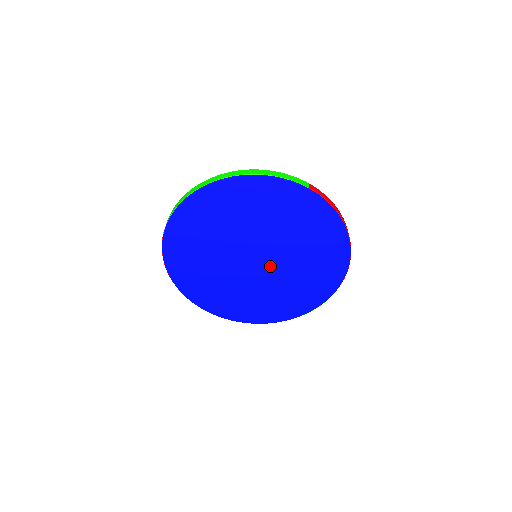
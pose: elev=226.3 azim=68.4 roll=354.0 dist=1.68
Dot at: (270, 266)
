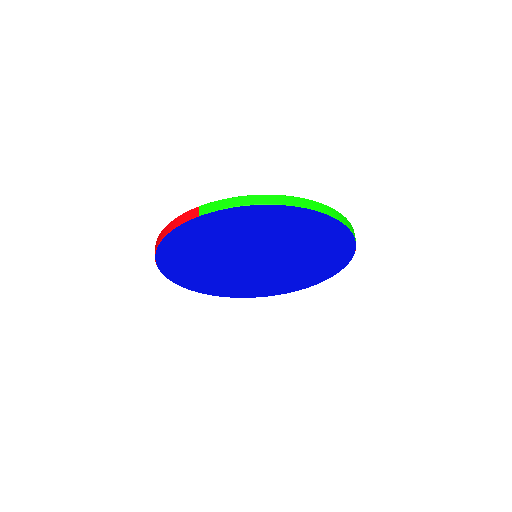
Dot at: (260, 267)
